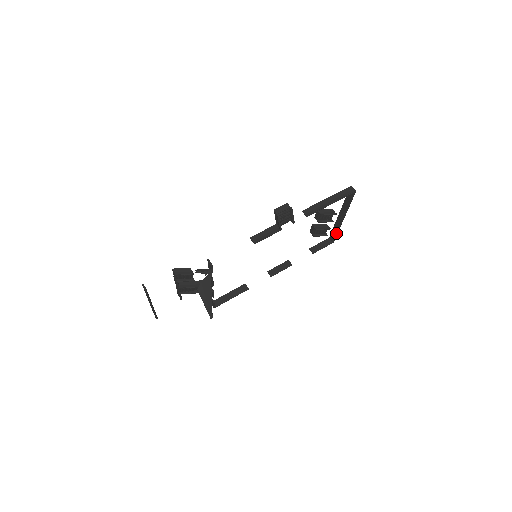
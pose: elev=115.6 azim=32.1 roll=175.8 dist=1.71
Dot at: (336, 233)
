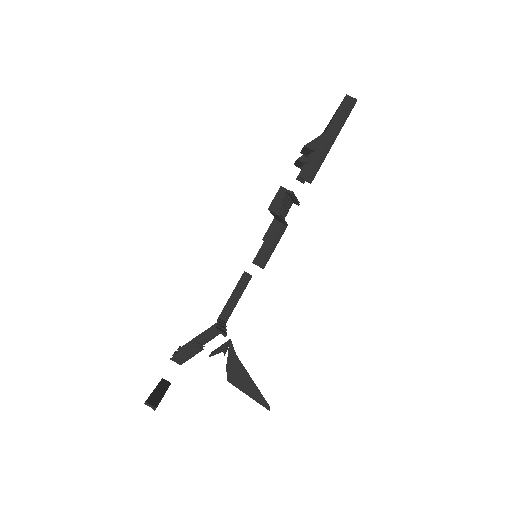
Dot at: occluded
